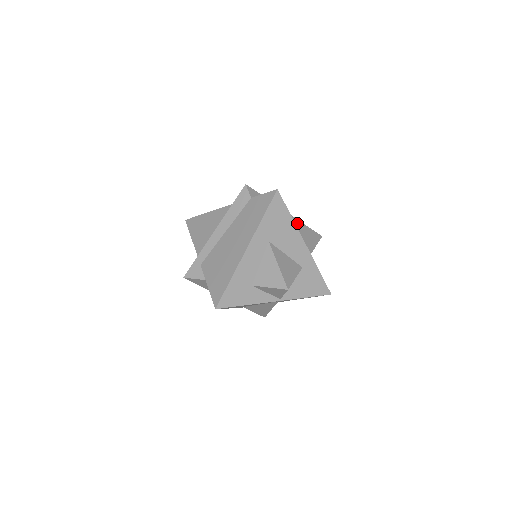
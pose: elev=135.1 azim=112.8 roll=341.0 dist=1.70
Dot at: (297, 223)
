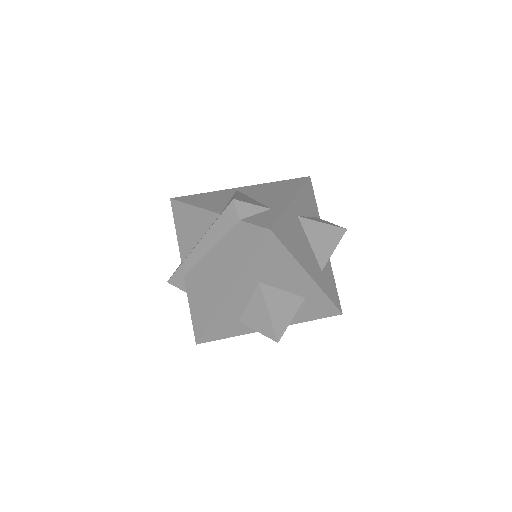
Dot at: (310, 227)
